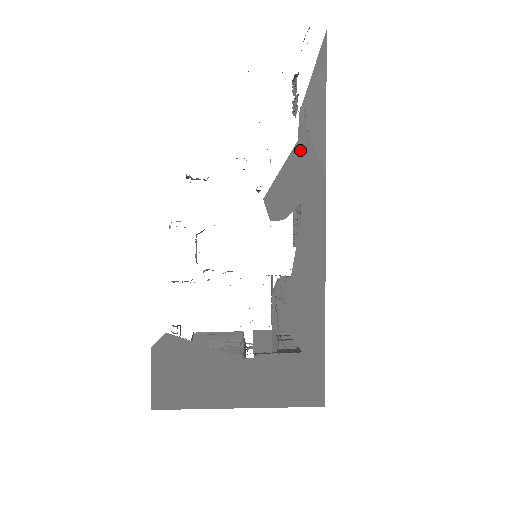
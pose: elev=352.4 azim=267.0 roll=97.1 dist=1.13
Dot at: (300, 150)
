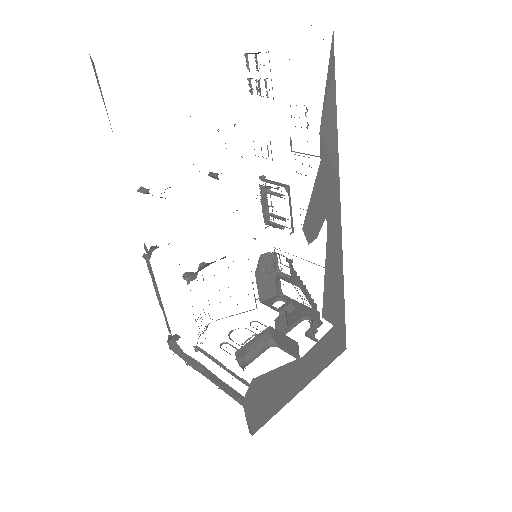
Dot at: (322, 170)
